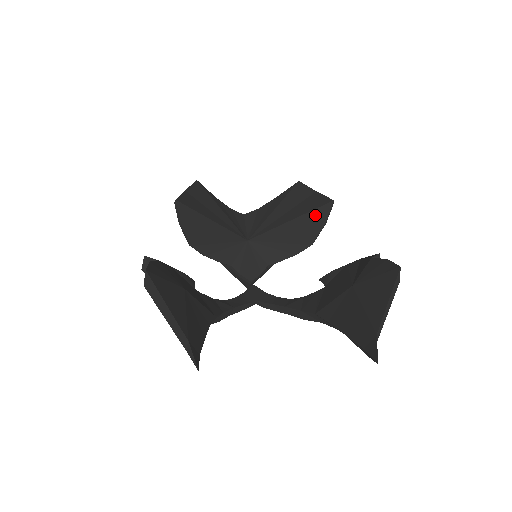
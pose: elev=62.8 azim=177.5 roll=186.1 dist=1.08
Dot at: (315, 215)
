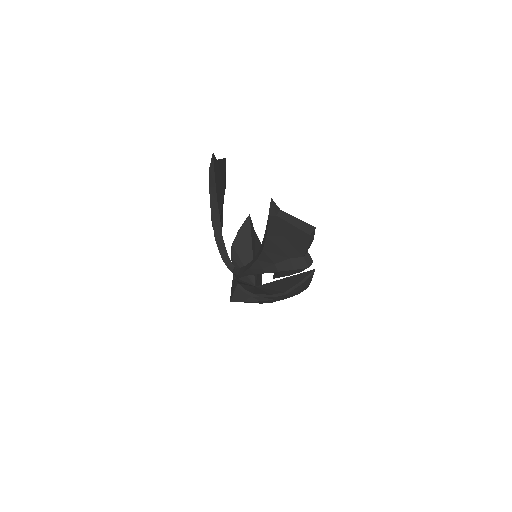
Dot at: (300, 276)
